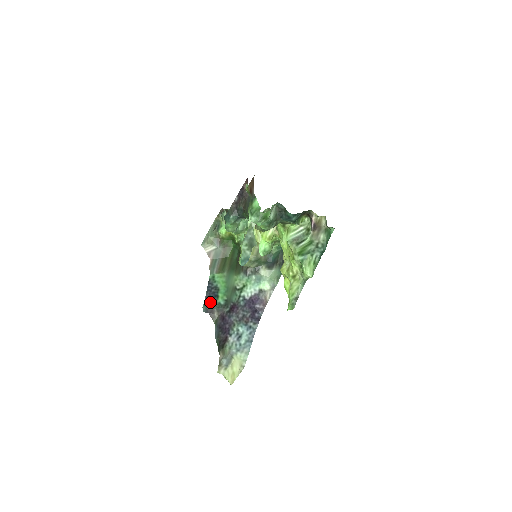
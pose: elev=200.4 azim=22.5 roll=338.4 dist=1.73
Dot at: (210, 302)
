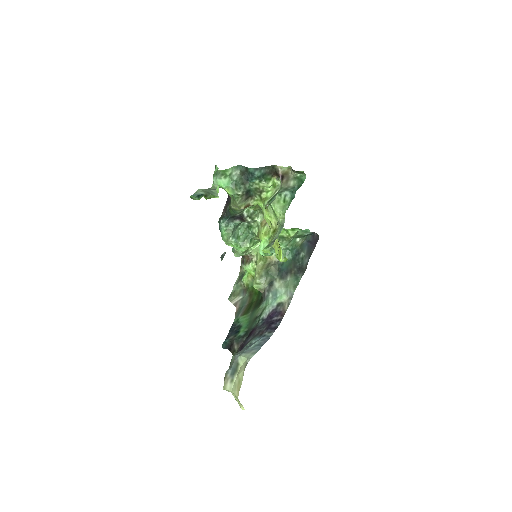
Dot at: (230, 338)
